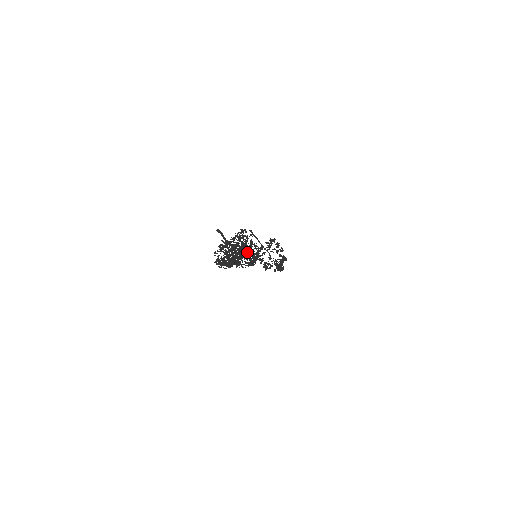
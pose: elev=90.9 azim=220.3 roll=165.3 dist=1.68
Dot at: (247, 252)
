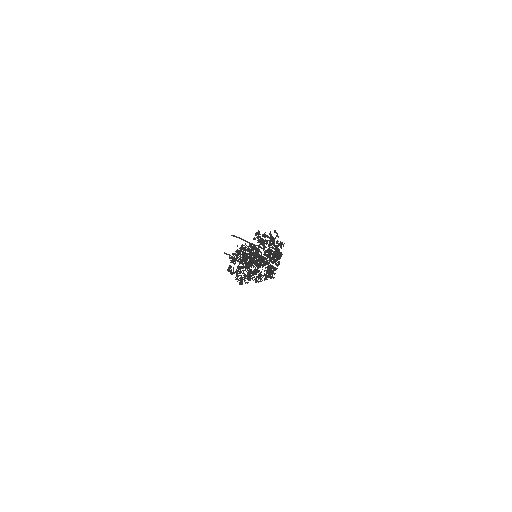
Dot at: occluded
